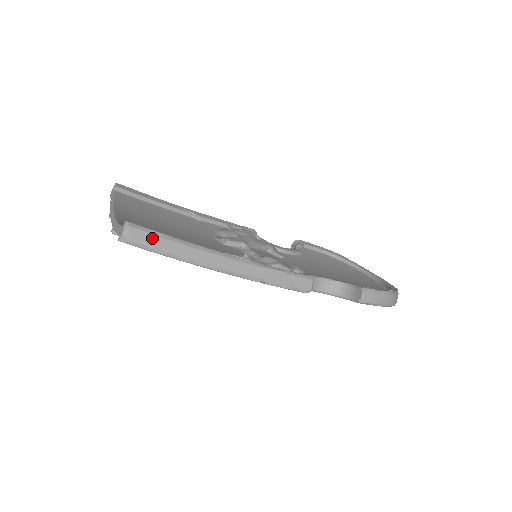
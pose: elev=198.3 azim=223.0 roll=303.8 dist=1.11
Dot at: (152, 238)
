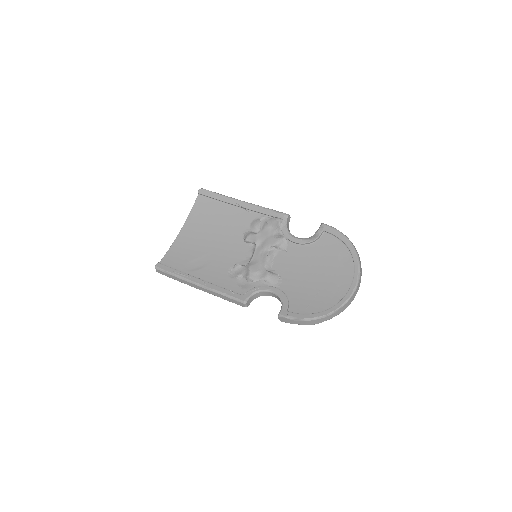
Dot at: (166, 274)
